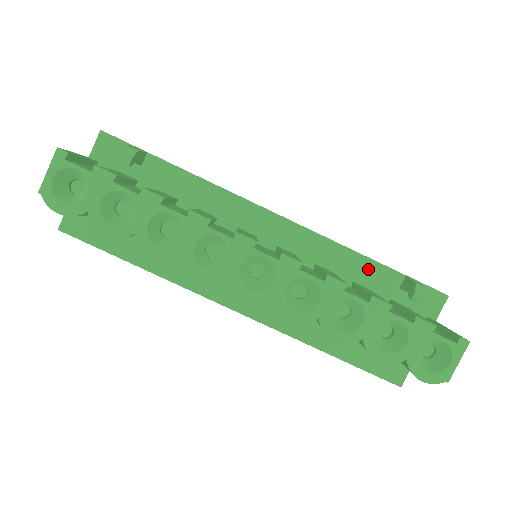
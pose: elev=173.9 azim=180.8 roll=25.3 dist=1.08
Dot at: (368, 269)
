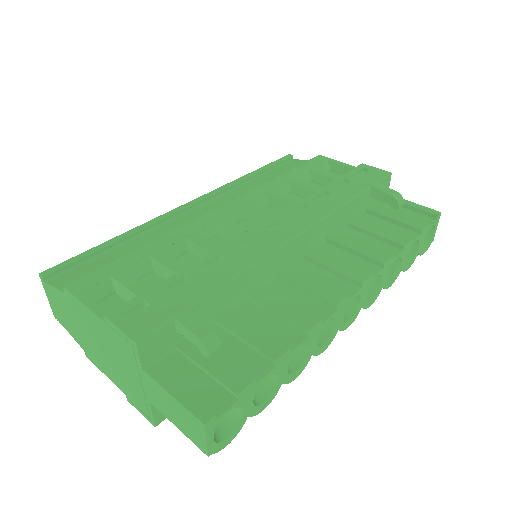
Dot at: (353, 206)
